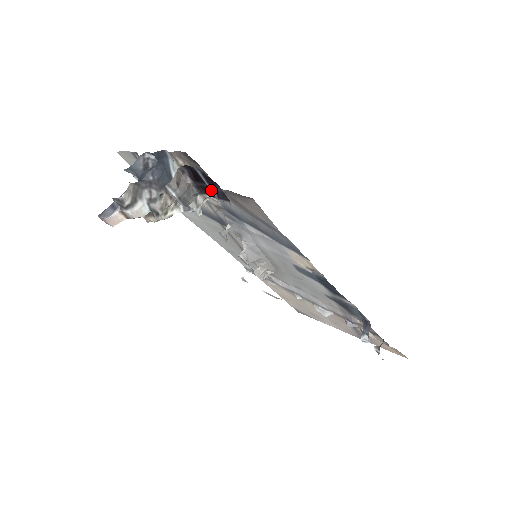
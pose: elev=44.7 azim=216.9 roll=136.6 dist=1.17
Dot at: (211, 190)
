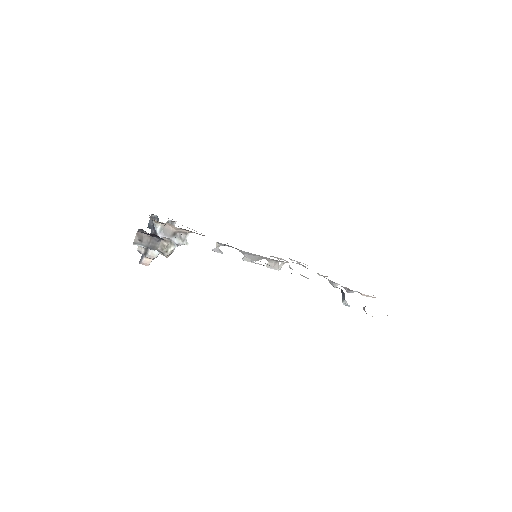
Dot at: occluded
